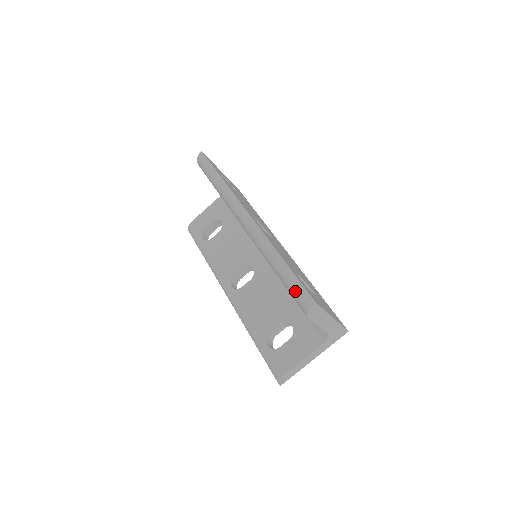
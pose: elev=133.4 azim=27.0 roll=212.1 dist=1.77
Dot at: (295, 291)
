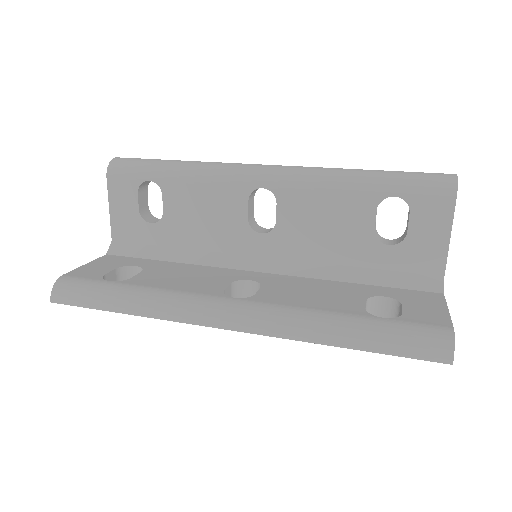
Dot at: (420, 178)
